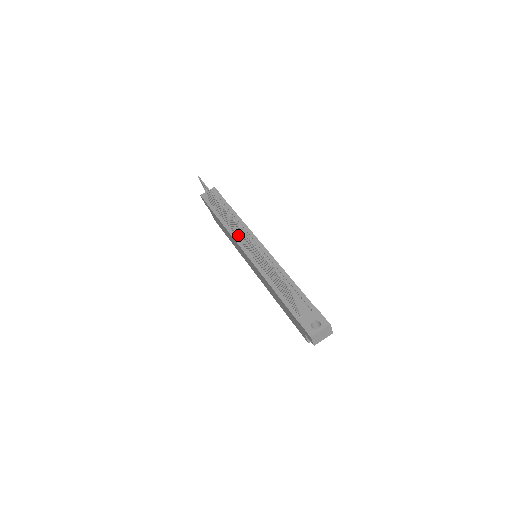
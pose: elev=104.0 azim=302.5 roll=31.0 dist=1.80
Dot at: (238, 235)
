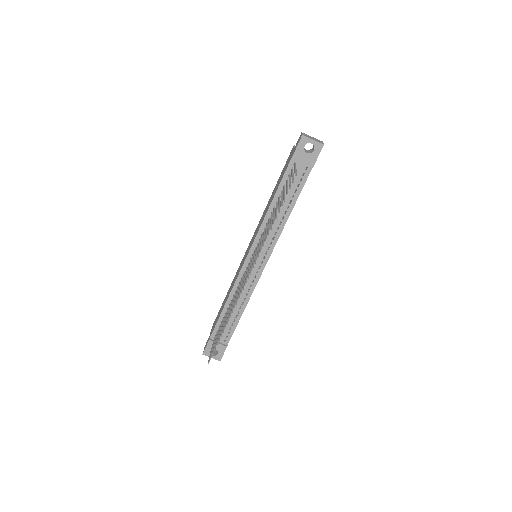
Dot at: (256, 249)
